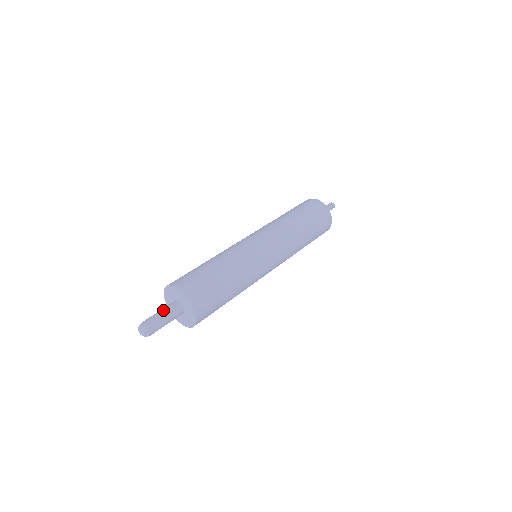
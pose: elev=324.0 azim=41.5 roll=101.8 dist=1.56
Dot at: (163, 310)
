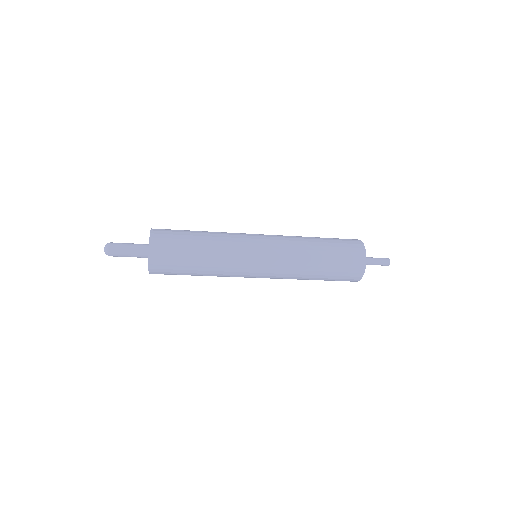
Dot at: occluded
